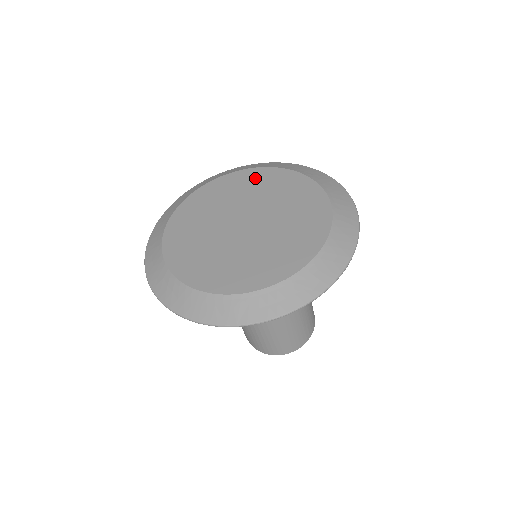
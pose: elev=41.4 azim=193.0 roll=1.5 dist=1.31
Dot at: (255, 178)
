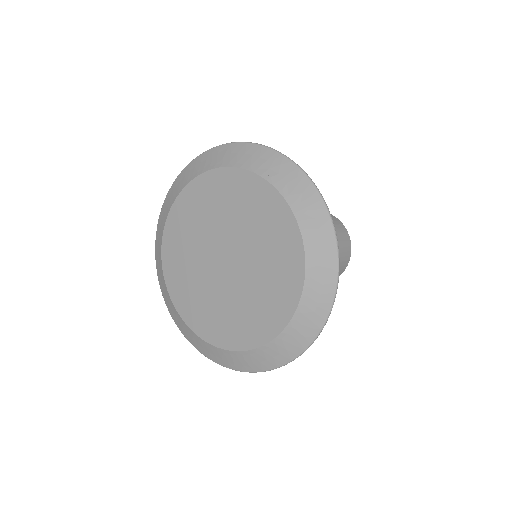
Dot at: (264, 206)
